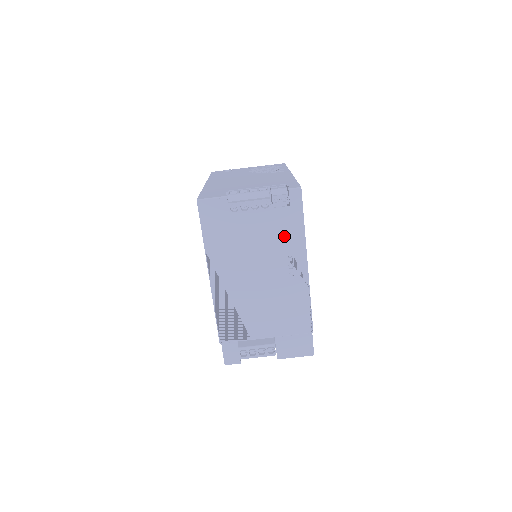
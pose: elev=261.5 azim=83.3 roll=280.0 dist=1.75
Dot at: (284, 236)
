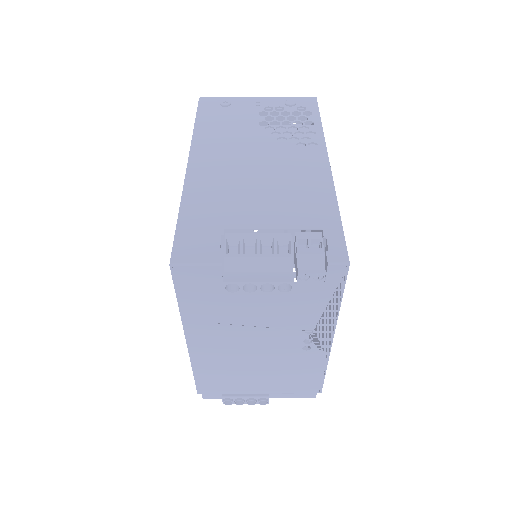
Dot at: (306, 313)
